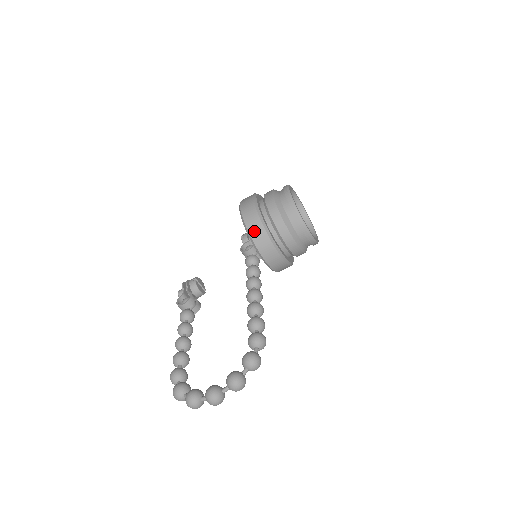
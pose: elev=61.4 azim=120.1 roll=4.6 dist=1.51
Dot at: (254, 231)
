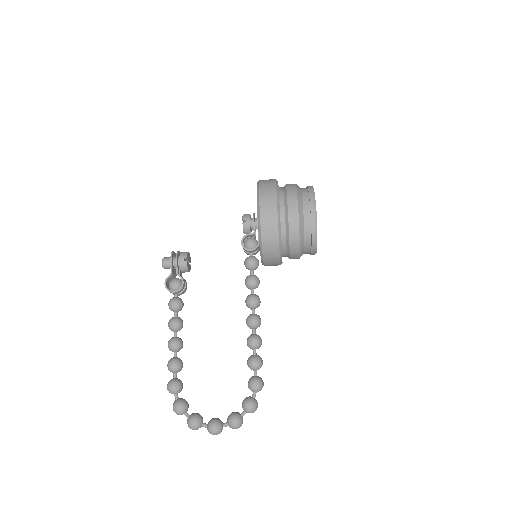
Dot at: (268, 248)
